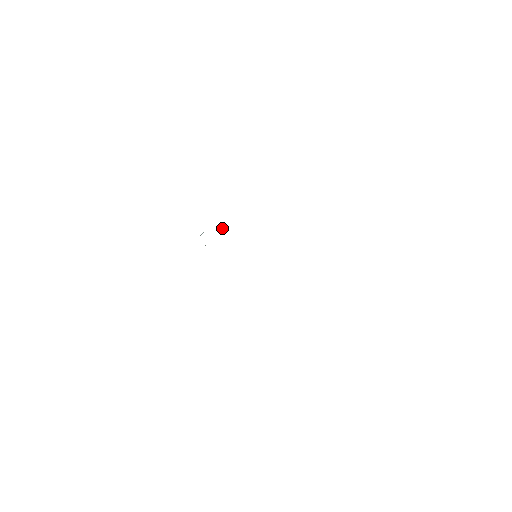
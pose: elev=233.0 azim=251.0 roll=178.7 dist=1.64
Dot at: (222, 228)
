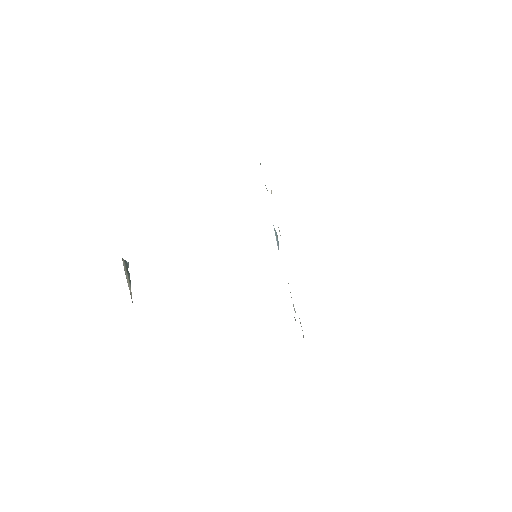
Dot at: occluded
